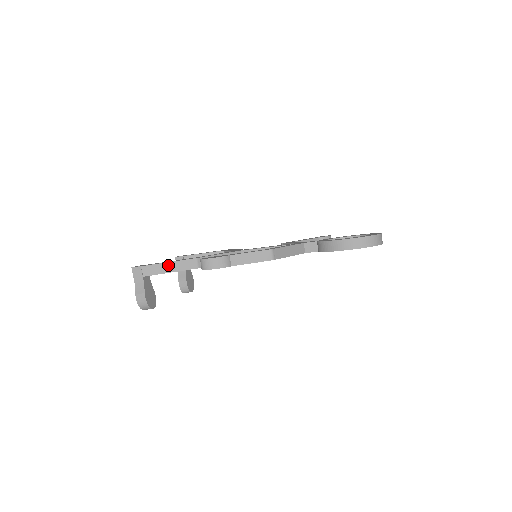
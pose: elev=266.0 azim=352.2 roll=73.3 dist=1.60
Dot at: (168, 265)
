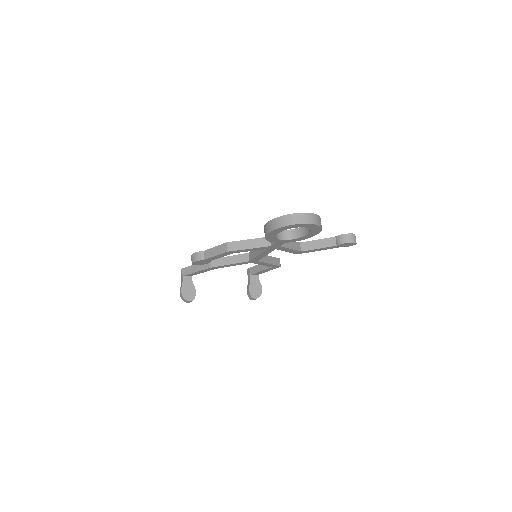
Dot at: (195, 266)
